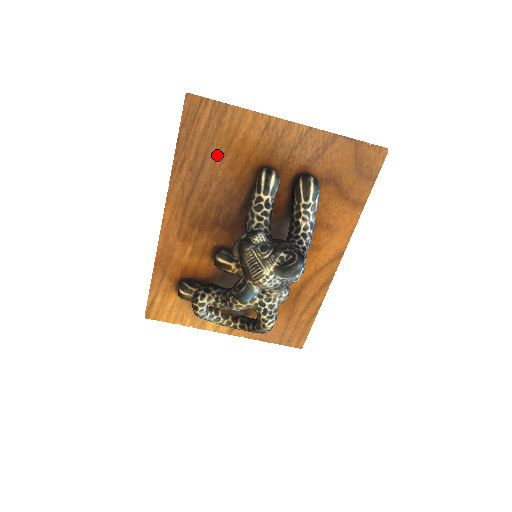
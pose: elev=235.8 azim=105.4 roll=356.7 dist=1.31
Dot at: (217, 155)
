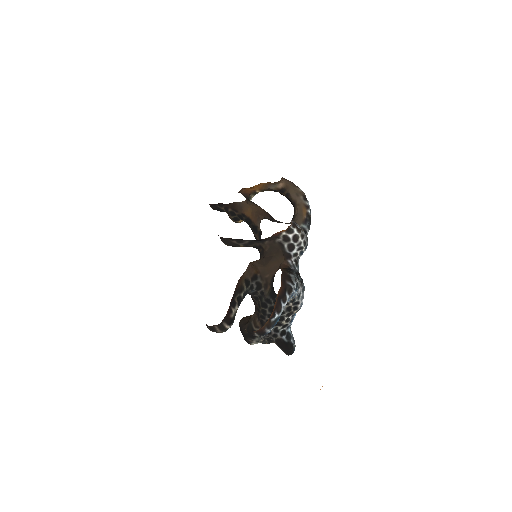
Dot at: occluded
